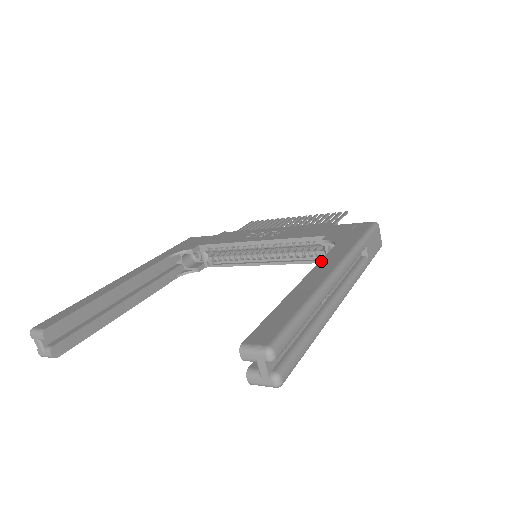
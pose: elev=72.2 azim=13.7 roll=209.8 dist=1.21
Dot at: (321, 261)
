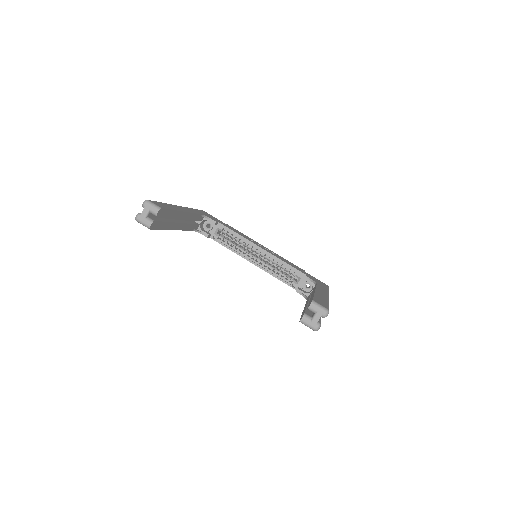
Dot at: (317, 287)
